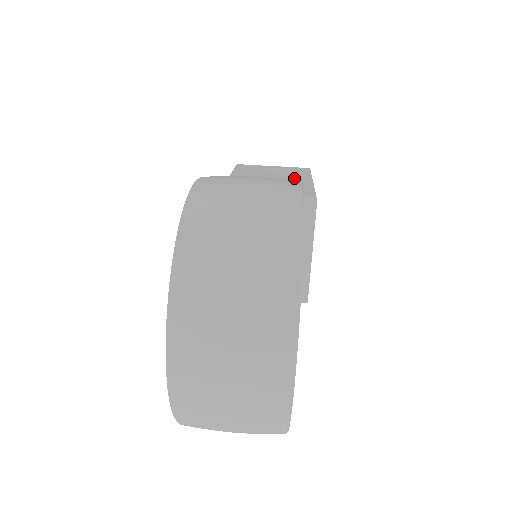
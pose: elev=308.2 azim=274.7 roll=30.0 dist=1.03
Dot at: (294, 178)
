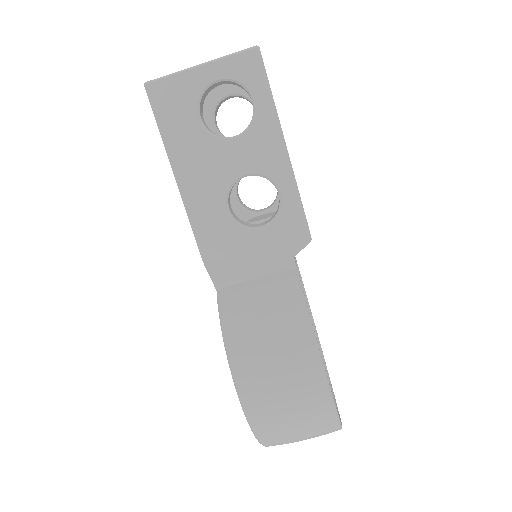
Dot at: (258, 144)
